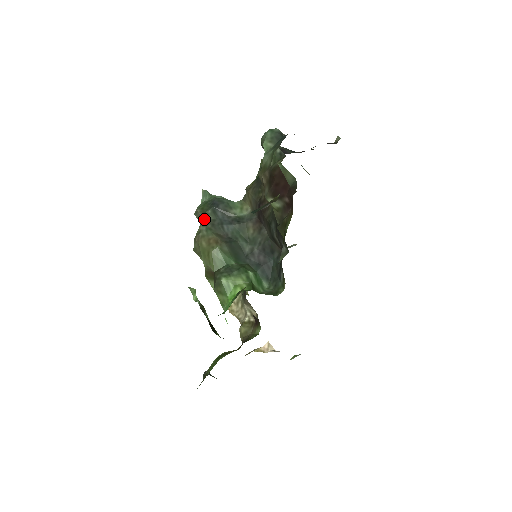
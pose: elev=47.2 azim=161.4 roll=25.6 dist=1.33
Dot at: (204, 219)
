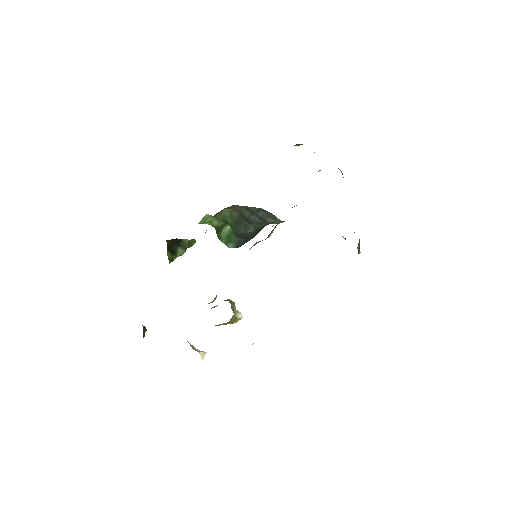
Dot at: (248, 207)
